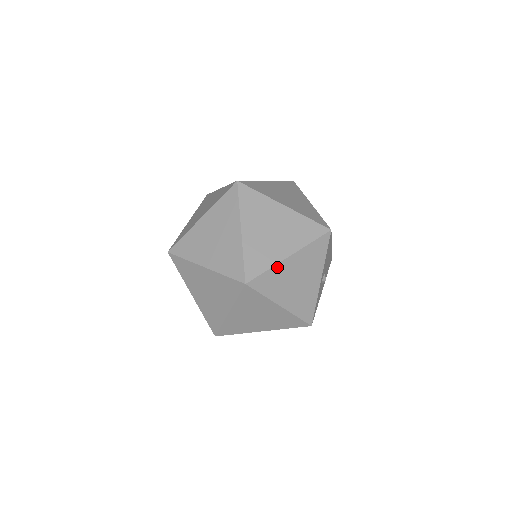
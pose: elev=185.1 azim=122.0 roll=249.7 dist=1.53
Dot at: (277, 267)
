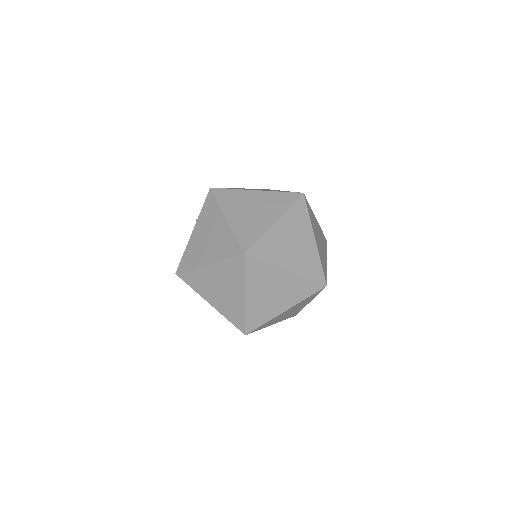
Dot at: (273, 319)
